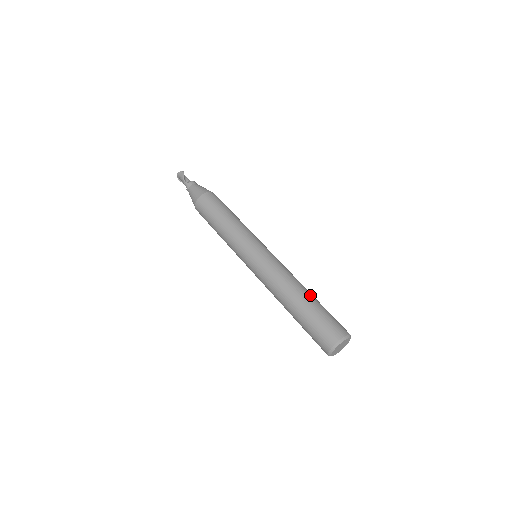
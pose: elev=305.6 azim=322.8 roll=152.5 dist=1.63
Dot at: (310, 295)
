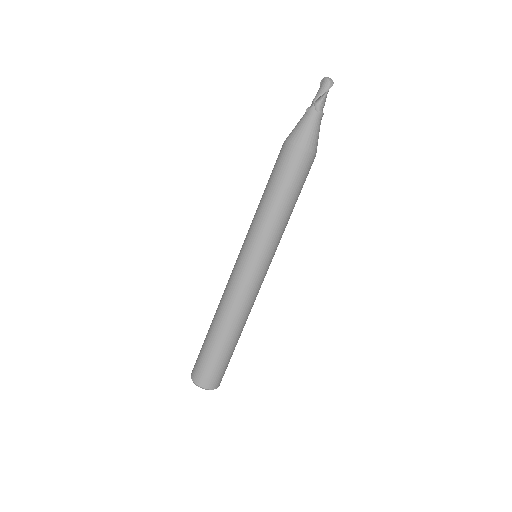
Dot at: (234, 340)
